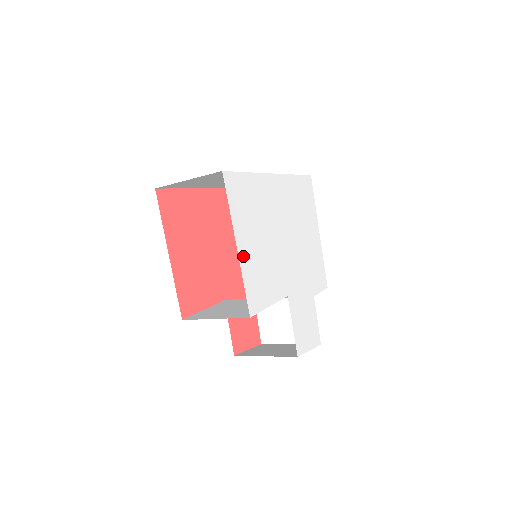
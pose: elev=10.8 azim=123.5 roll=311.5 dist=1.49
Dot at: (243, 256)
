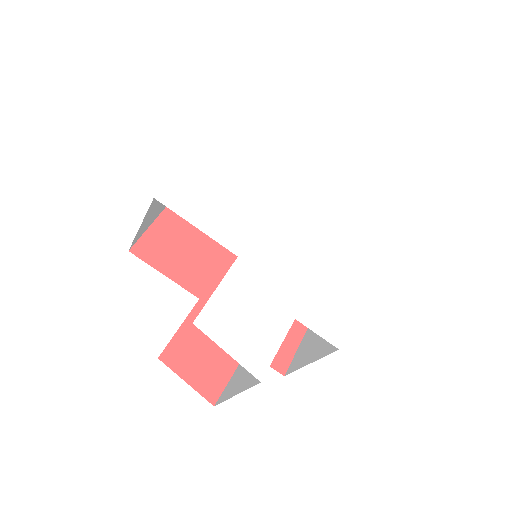
Dot at: (199, 162)
